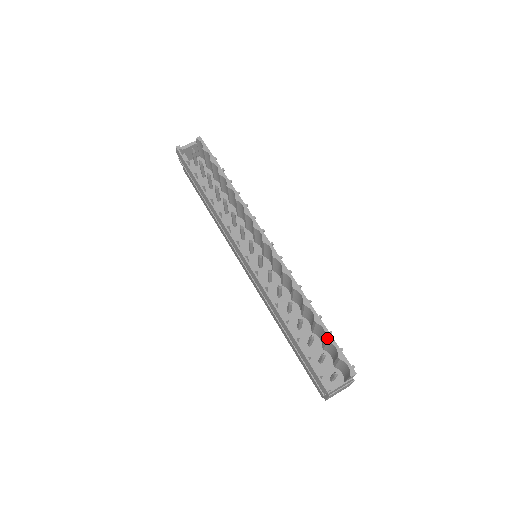
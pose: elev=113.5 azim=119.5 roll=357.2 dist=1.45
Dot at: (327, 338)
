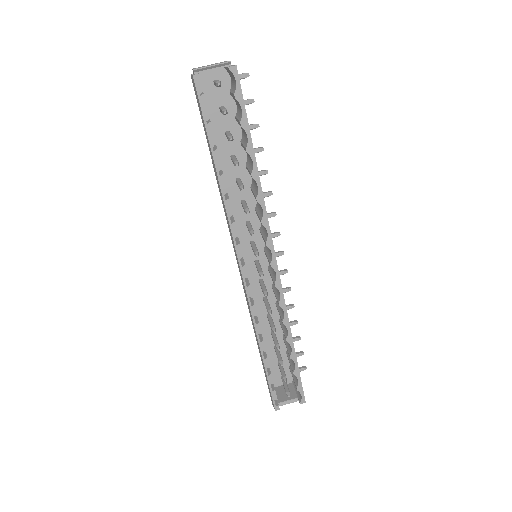
Dot at: (294, 373)
